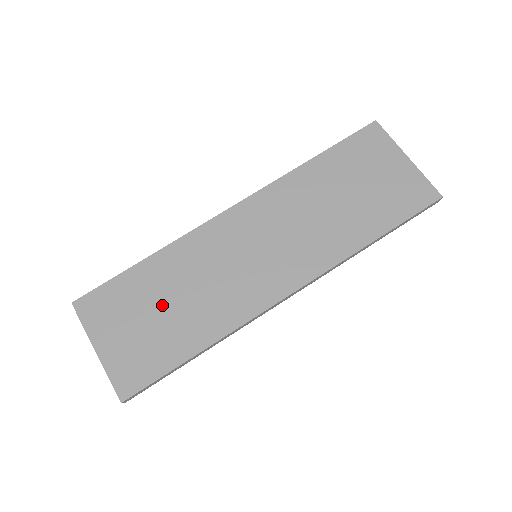
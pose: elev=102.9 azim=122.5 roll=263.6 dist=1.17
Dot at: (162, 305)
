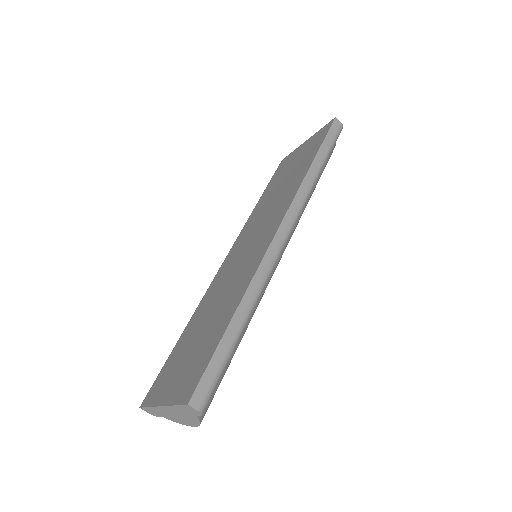
Dot at: (200, 332)
